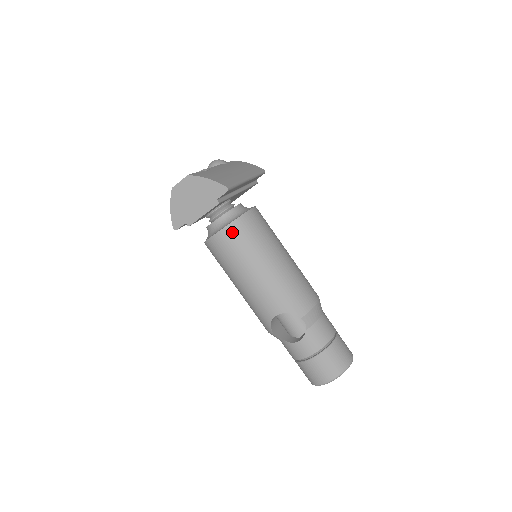
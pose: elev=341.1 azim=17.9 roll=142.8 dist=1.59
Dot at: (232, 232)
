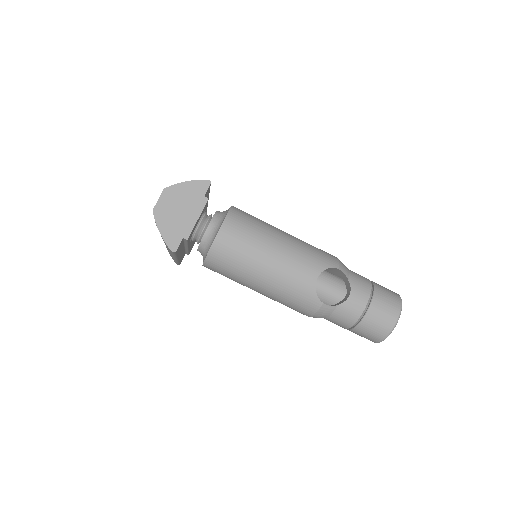
Dot at: (232, 223)
